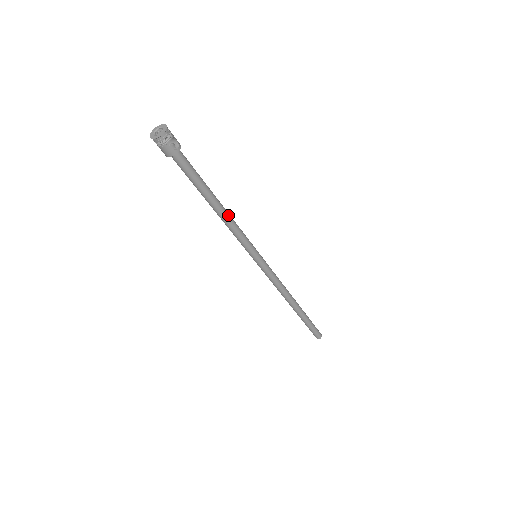
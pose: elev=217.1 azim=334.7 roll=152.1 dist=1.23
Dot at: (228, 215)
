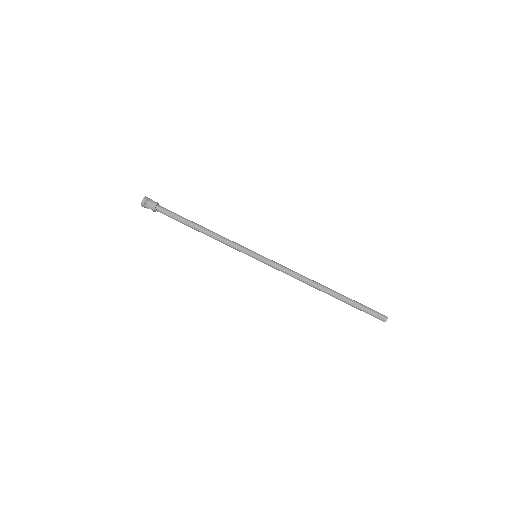
Dot at: (213, 232)
